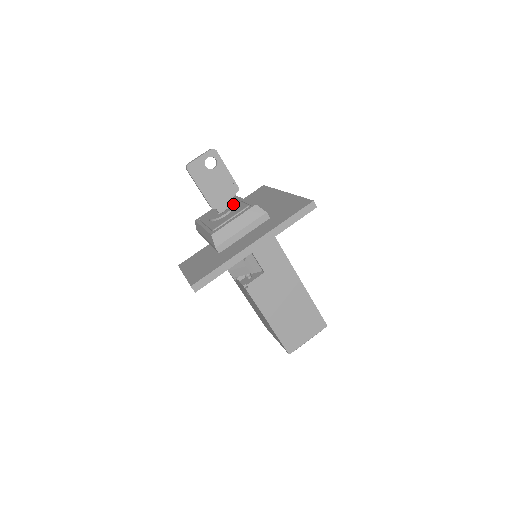
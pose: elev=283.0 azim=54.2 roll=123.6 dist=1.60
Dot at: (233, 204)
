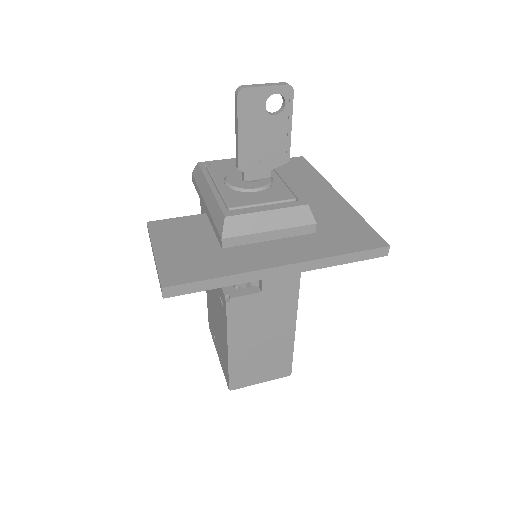
Dot at: (269, 177)
